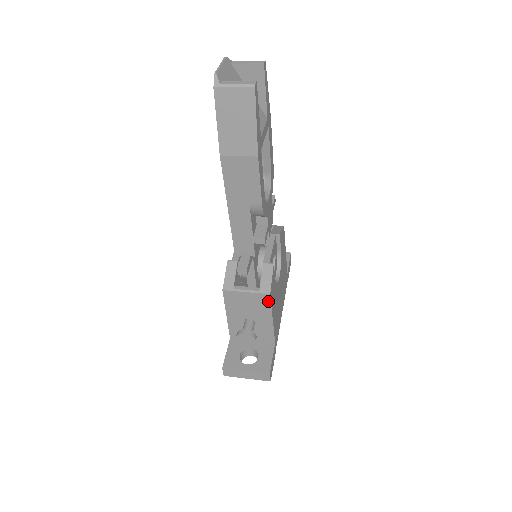
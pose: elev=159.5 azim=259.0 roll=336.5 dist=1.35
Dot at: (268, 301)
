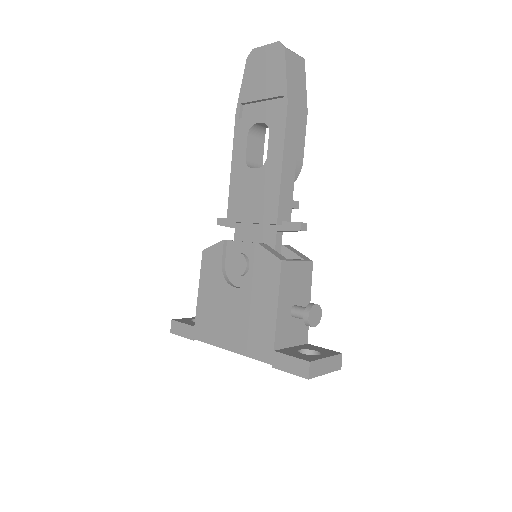
Dot at: (310, 272)
